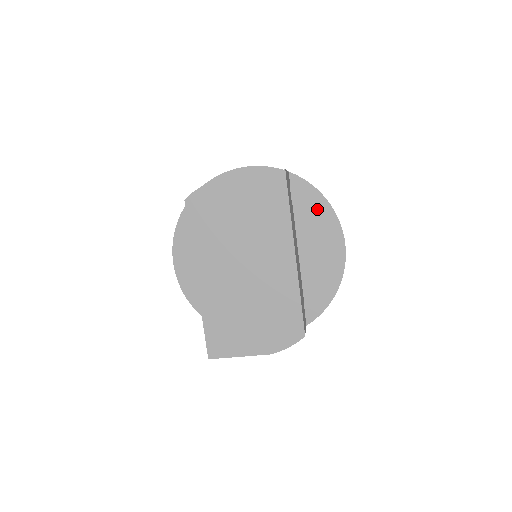
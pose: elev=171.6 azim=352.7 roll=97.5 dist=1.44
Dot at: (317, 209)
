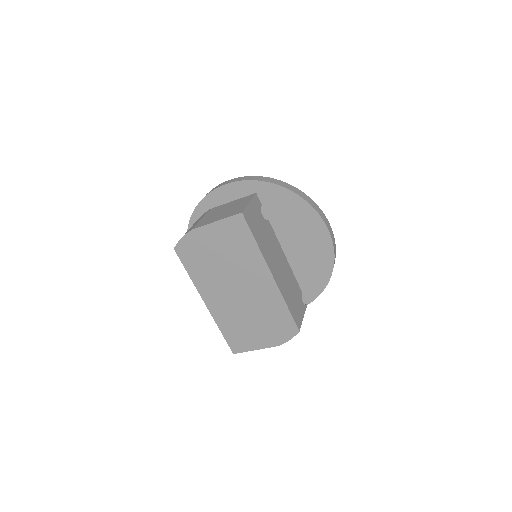
Dot at: (296, 207)
